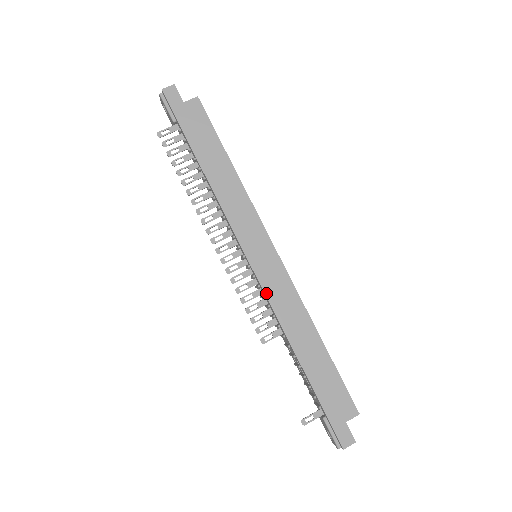
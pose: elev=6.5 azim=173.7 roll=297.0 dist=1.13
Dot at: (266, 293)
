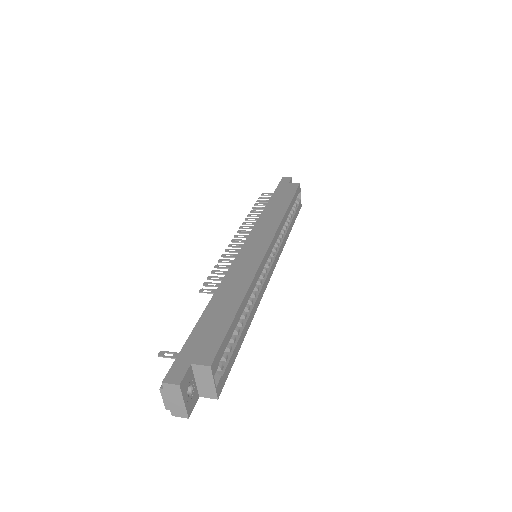
Dot at: (235, 261)
